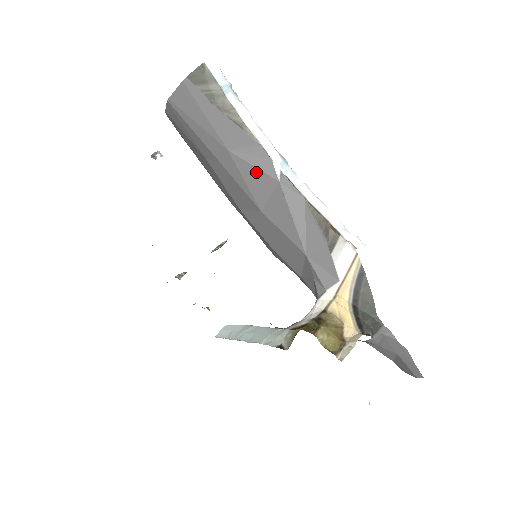
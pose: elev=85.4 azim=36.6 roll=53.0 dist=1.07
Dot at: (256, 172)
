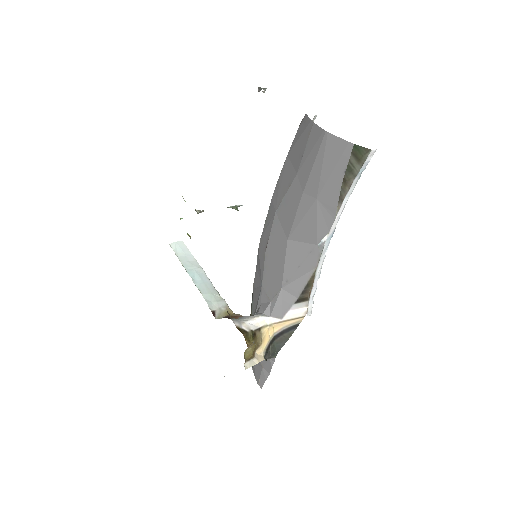
Dot at: (314, 226)
